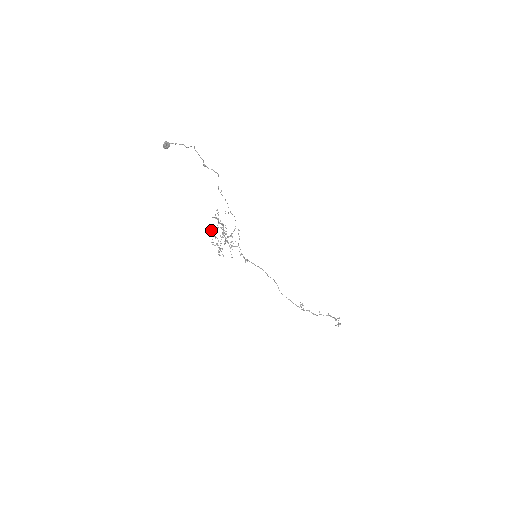
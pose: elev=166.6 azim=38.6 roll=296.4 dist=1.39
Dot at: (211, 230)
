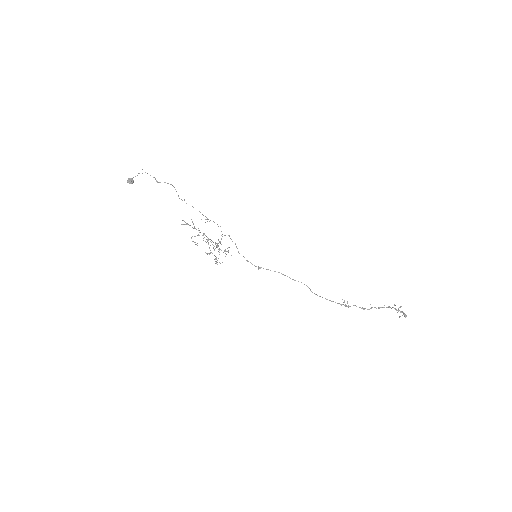
Dot at: occluded
